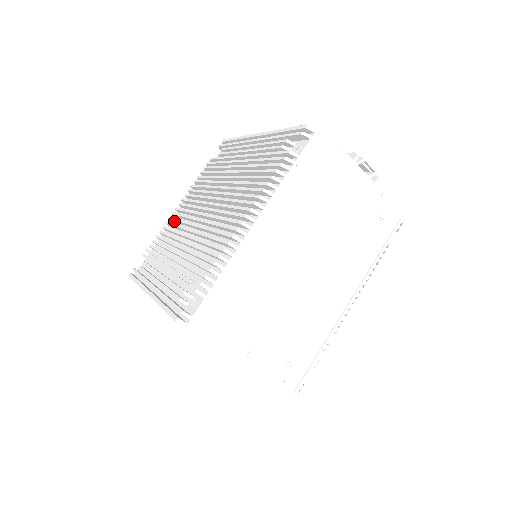
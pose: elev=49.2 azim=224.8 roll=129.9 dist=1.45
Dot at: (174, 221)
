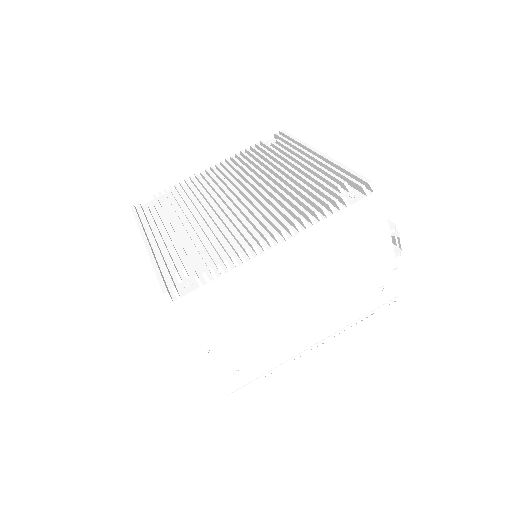
Dot at: (199, 181)
